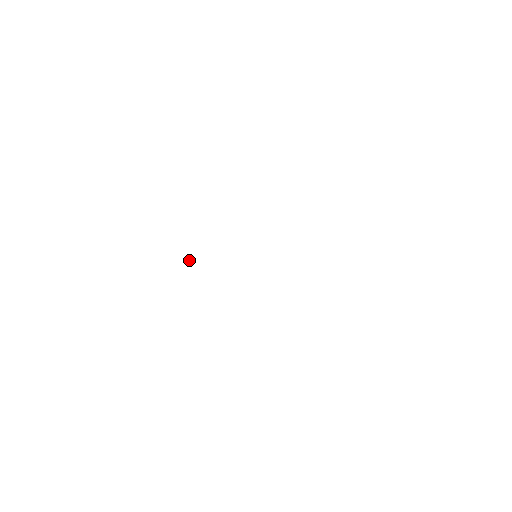
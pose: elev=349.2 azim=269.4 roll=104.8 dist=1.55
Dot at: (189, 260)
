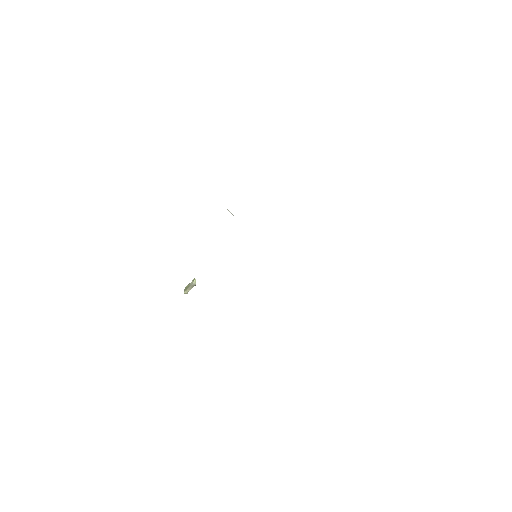
Dot at: occluded
